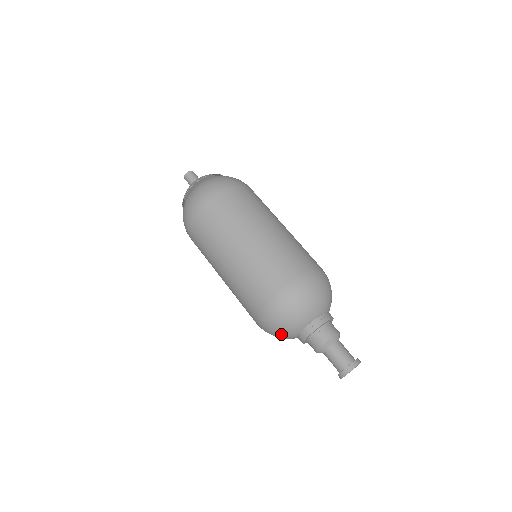
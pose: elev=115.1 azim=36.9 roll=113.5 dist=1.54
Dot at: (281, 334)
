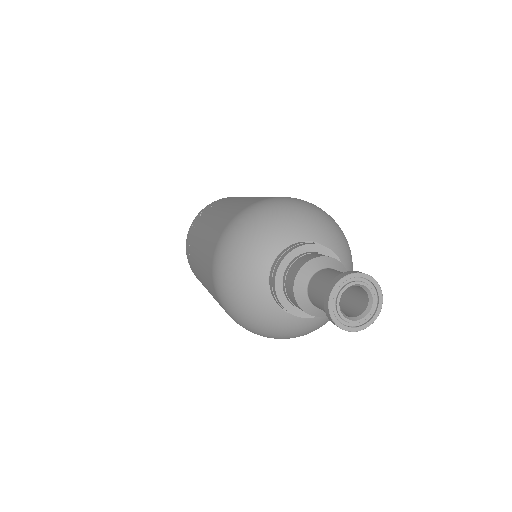
Dot at: (271, 224)
